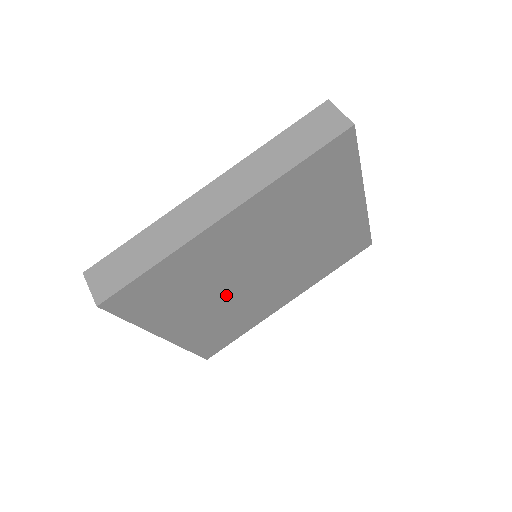
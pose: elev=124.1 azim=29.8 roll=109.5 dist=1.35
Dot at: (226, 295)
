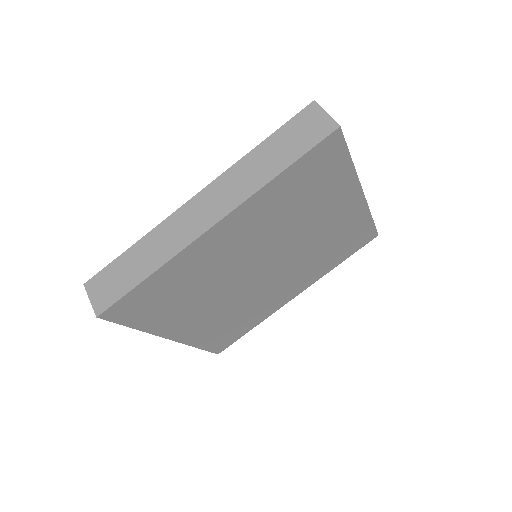
Dot at: (228, 296)
